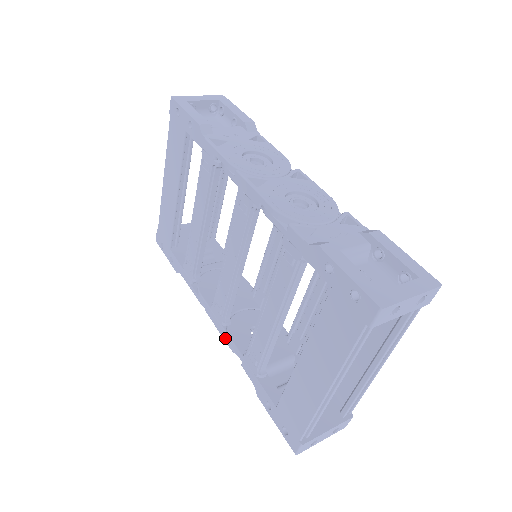
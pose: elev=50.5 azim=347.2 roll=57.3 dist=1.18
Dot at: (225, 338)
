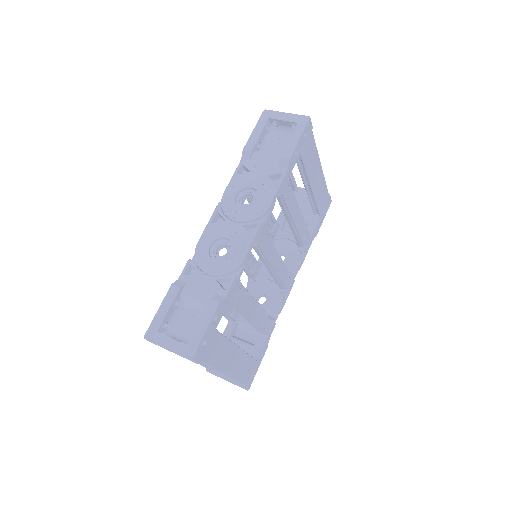
Dot at: occluded
